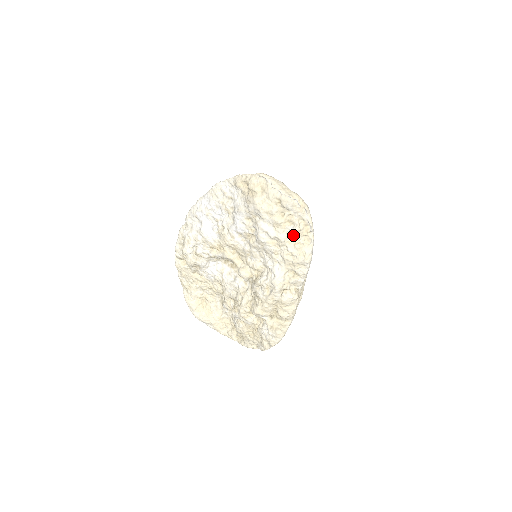
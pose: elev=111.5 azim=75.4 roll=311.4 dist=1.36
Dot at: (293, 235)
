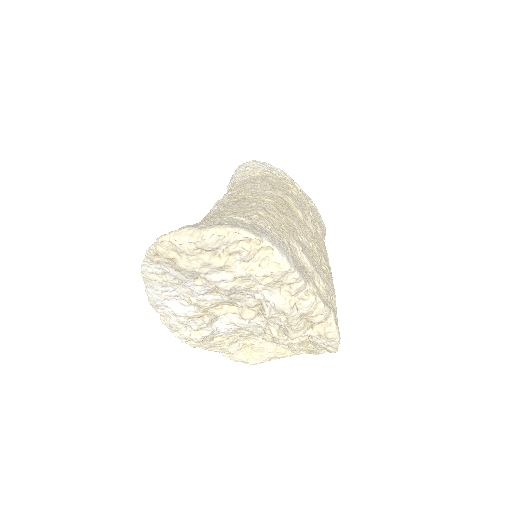
Dot at: (248, 261)
